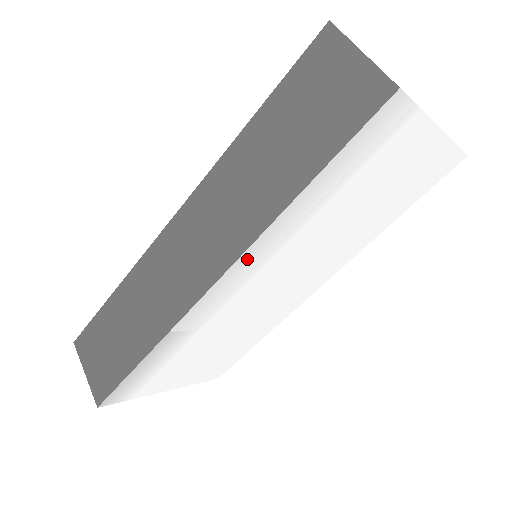
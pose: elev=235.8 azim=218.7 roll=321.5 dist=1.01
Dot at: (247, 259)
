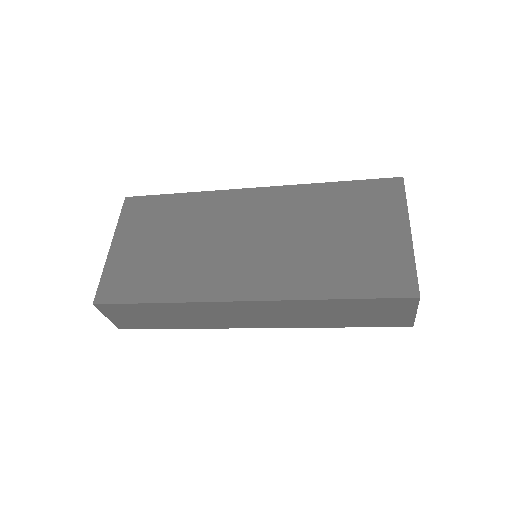
Dot at: occluded
